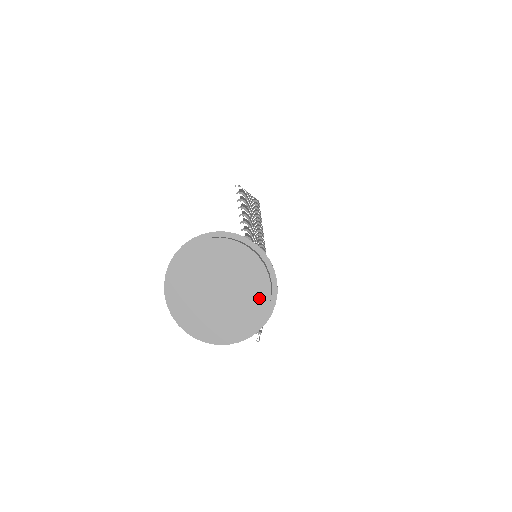
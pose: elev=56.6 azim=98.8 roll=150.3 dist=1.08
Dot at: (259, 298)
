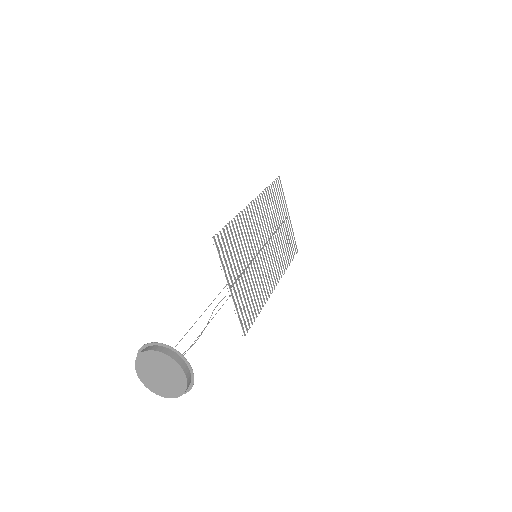
Dot at: (181, 381)
